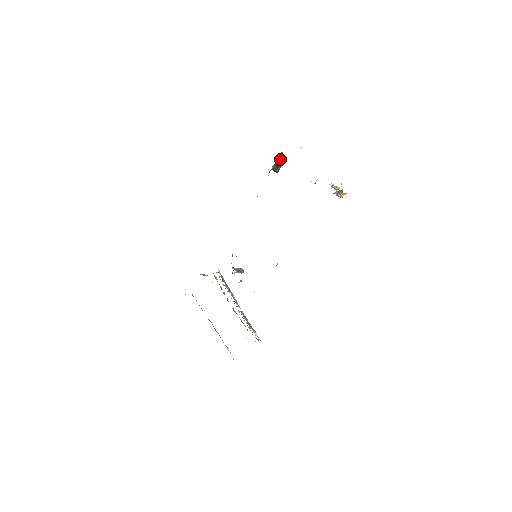
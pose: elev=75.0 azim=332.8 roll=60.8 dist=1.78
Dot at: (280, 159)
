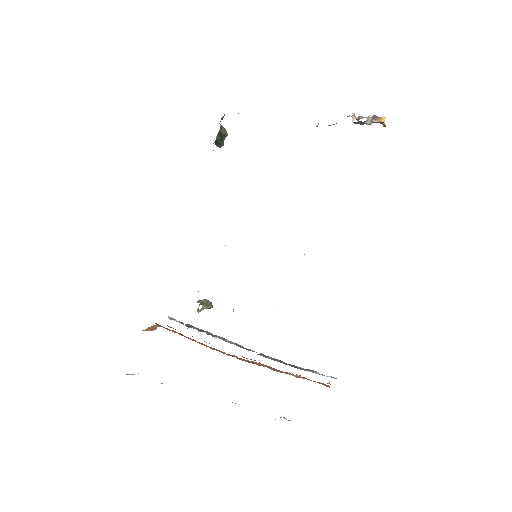
Dot at: (222, 127)
